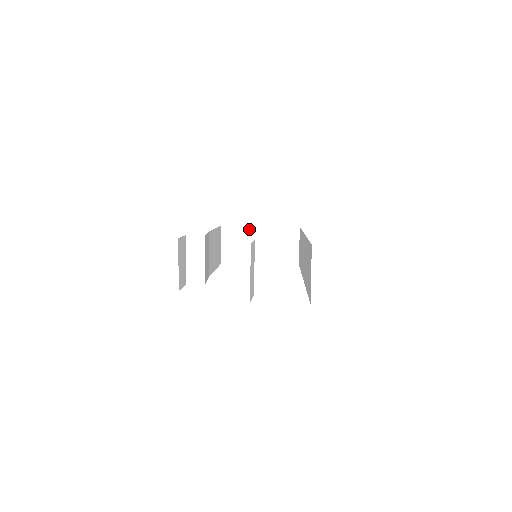
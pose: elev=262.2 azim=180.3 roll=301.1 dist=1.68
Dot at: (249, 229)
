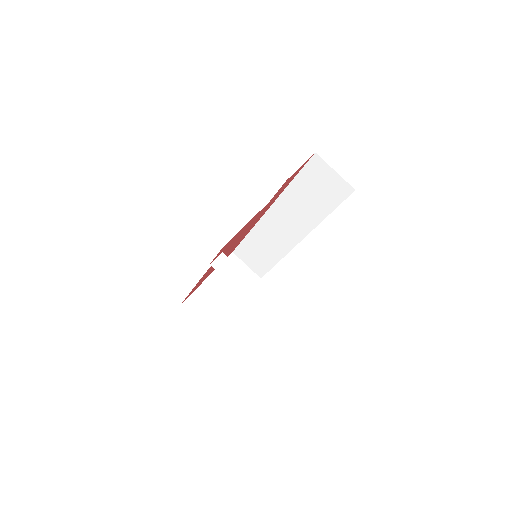
Dot at: (203, 286)
